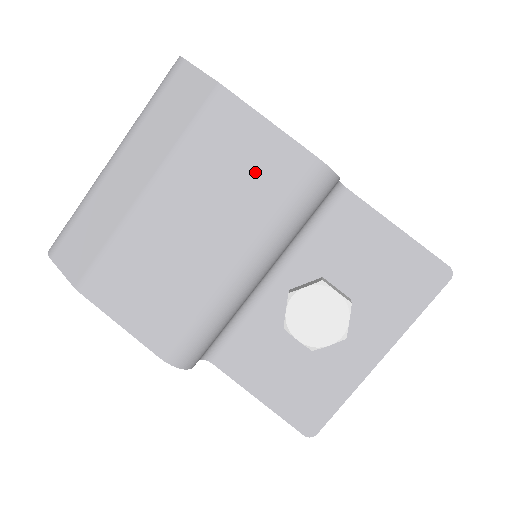
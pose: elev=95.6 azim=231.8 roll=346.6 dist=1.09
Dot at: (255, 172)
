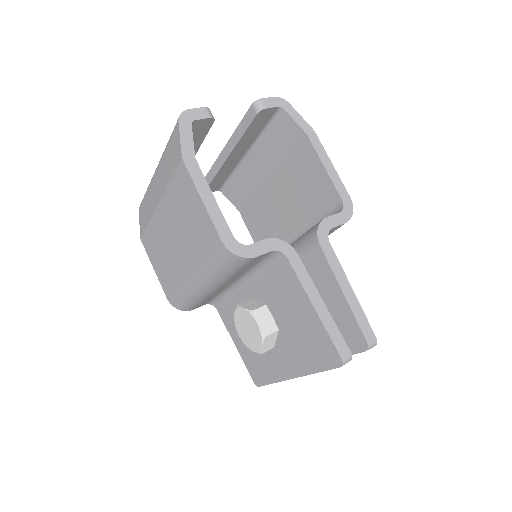
Dot at: (197, 230)
